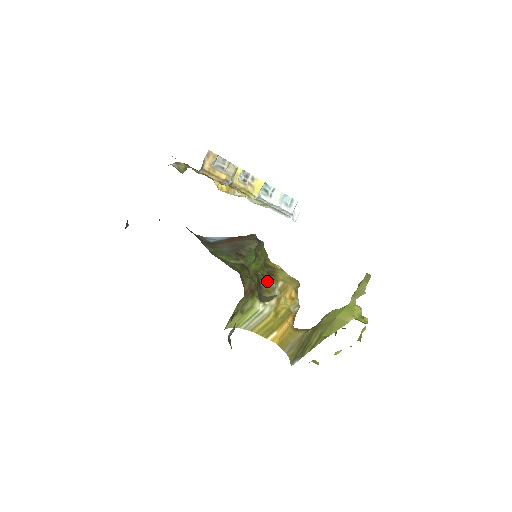
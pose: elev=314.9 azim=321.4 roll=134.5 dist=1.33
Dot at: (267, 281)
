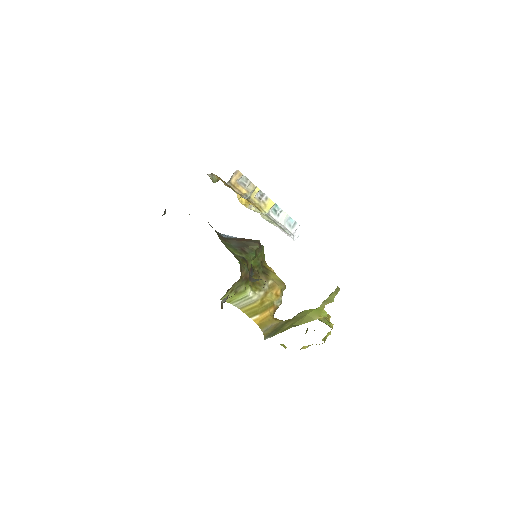
Dot at: (260, 277)
